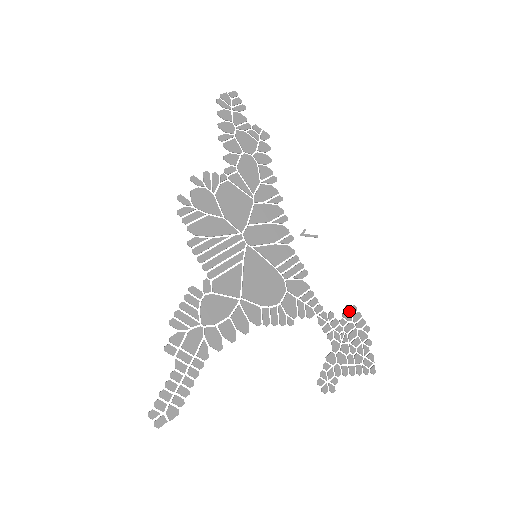
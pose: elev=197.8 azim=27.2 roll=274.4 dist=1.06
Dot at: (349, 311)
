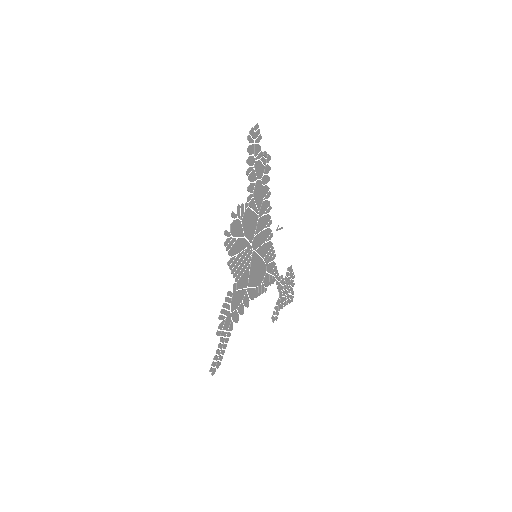
Dot at: (289, 270)
